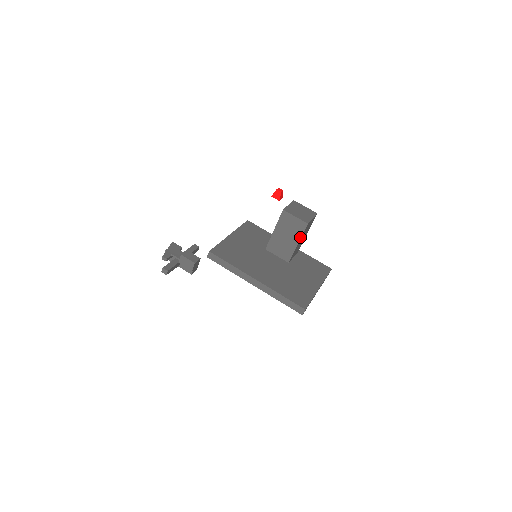
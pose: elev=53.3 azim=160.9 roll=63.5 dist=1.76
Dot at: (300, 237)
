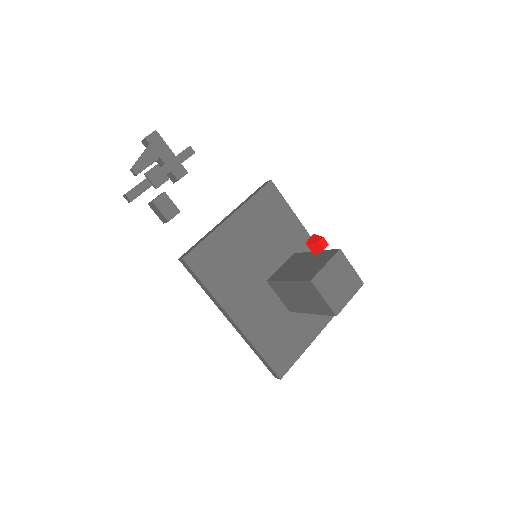
Dot at: (318, 313)
